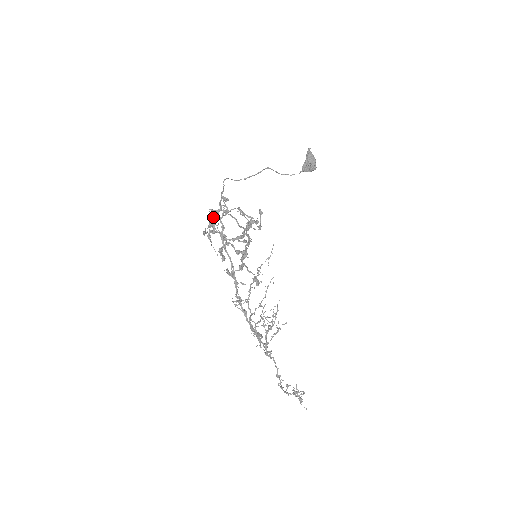
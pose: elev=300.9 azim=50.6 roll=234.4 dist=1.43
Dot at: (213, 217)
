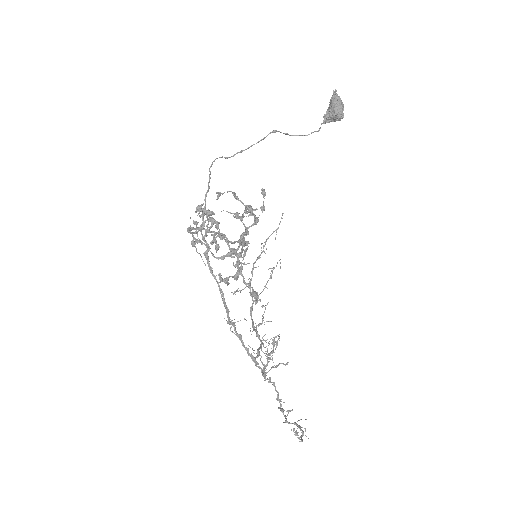
Dot at: (196, 225)
